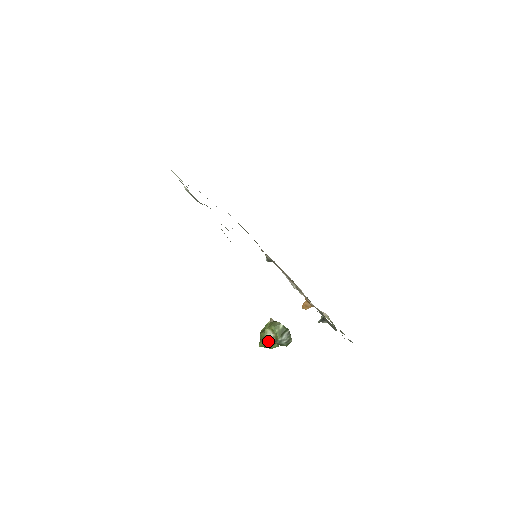
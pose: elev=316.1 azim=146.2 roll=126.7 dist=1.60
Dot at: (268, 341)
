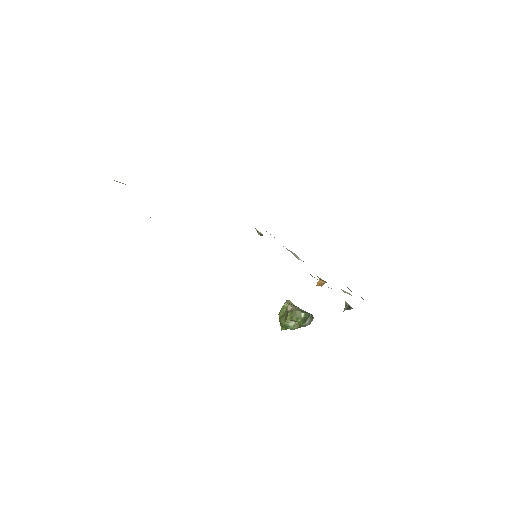
Dot at: (292, 329)
